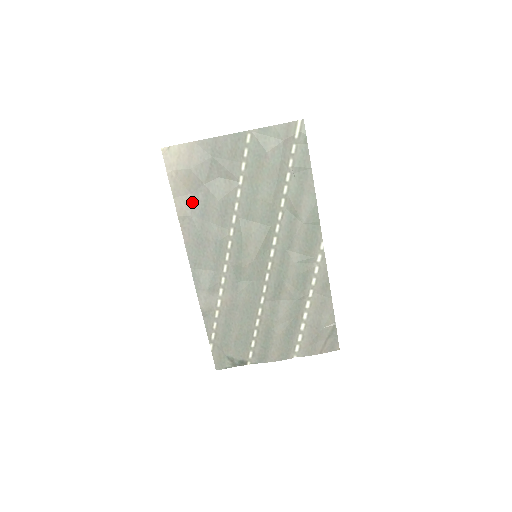
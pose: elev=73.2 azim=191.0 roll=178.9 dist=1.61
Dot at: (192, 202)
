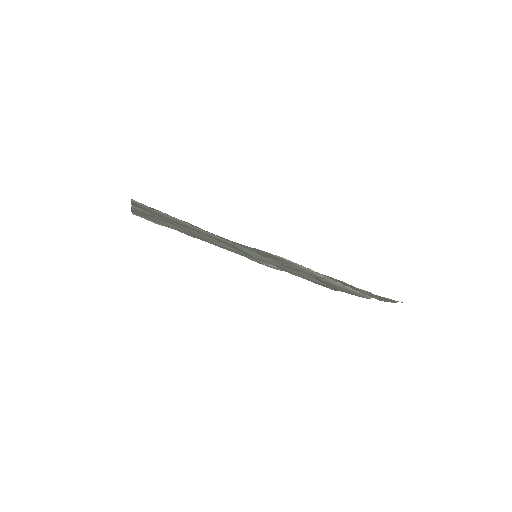
Dot at: occluded
